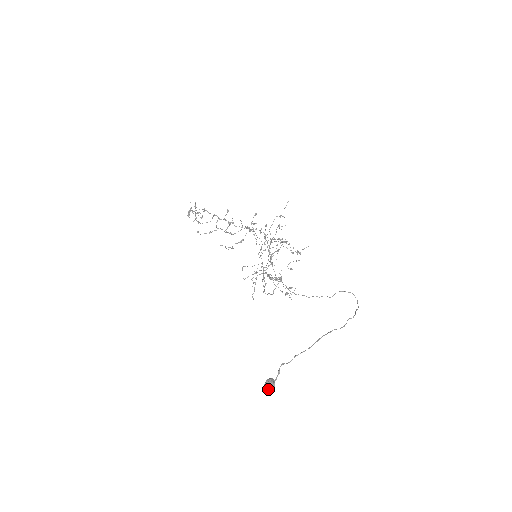
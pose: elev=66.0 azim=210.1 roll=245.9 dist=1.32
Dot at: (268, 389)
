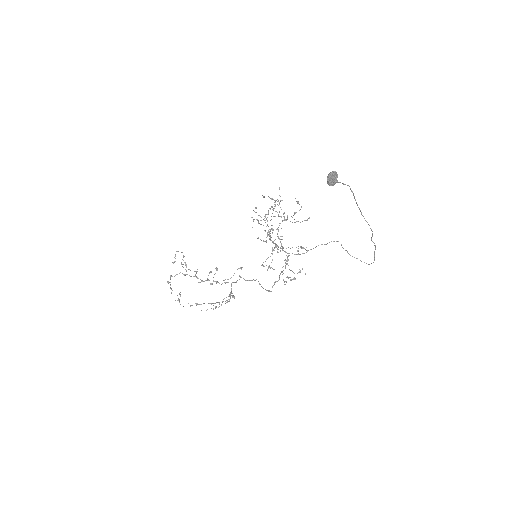
Dot at: (333, 173)
